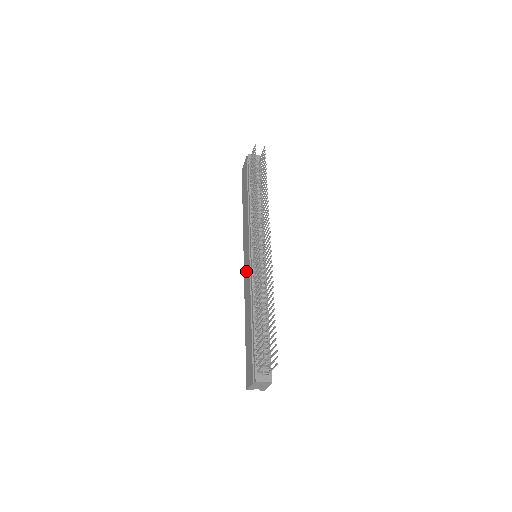
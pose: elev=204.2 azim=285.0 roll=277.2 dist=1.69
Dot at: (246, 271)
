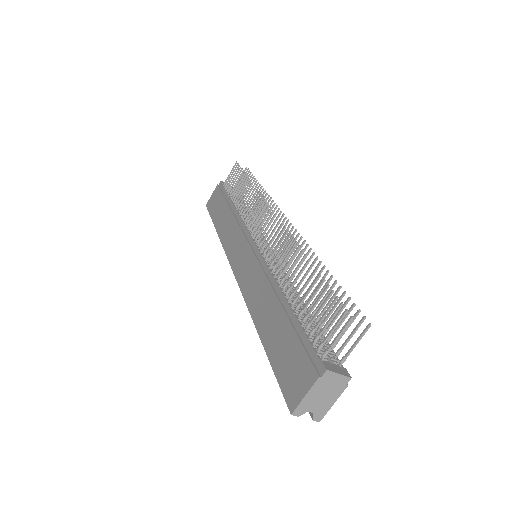
Dot at: (245, 270)
